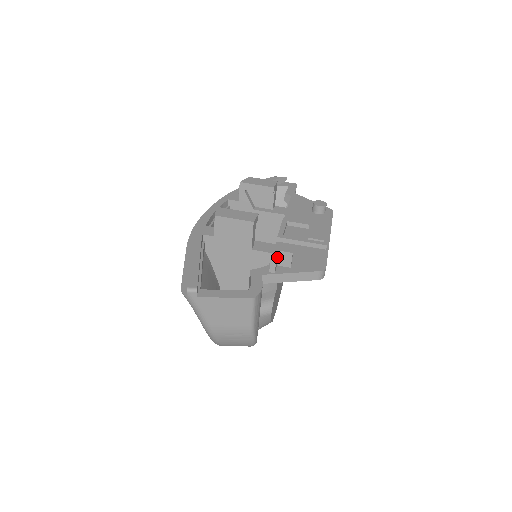
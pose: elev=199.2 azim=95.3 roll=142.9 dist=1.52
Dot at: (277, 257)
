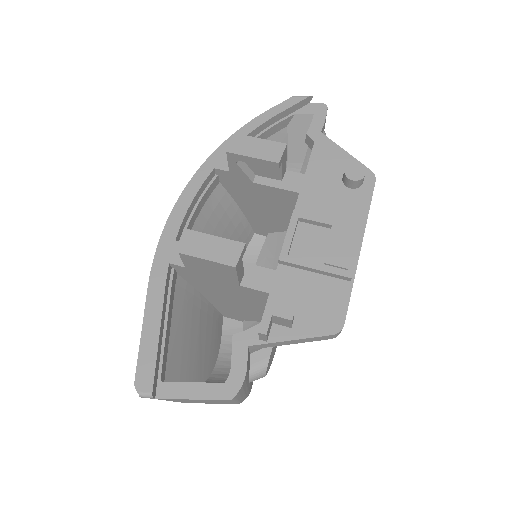
Dot at: (269, 324)
